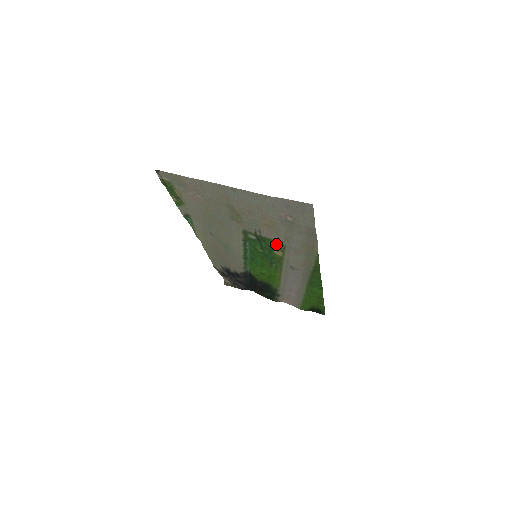
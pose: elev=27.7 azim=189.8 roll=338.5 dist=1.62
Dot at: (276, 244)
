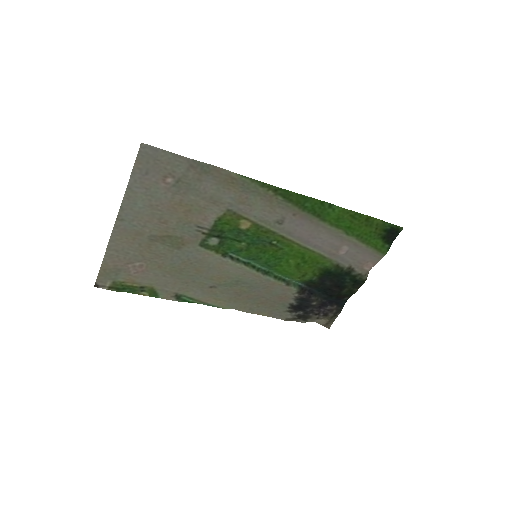
Dot at: (225, 219)
